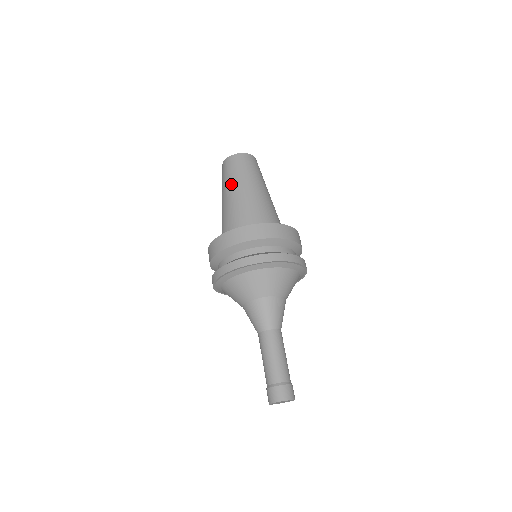
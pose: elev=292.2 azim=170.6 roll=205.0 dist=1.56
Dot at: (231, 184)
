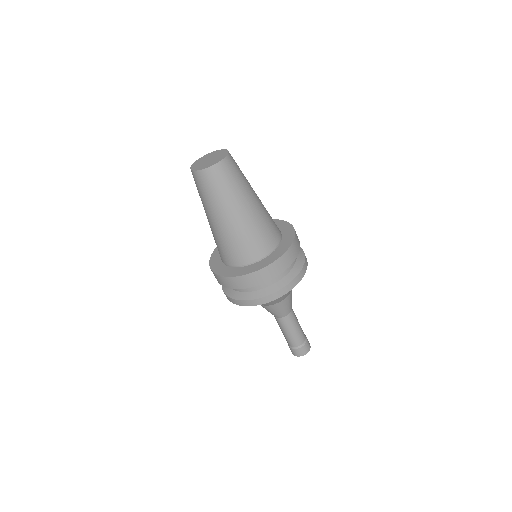
Dot at: occluded
